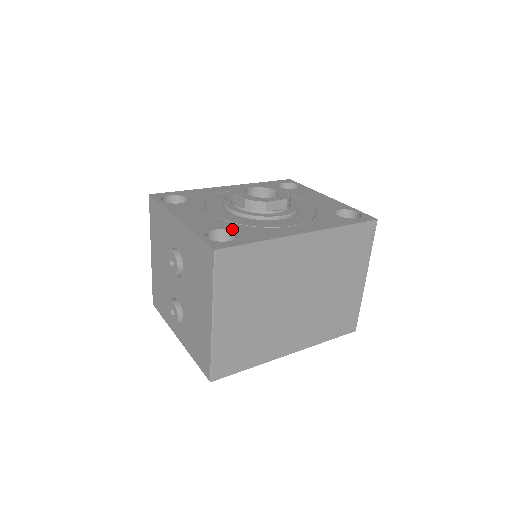
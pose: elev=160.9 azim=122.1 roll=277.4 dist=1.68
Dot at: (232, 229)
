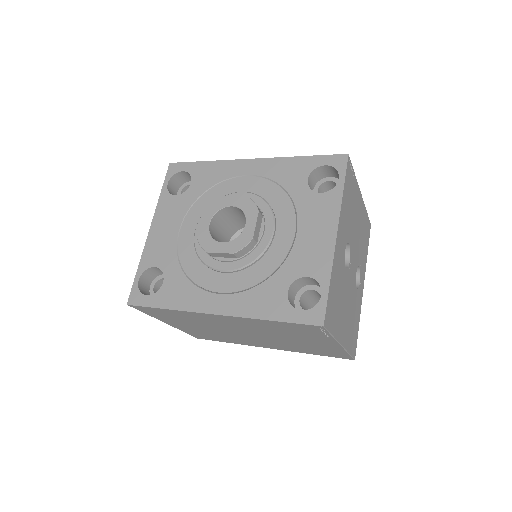
Dot at: (167, 273)
